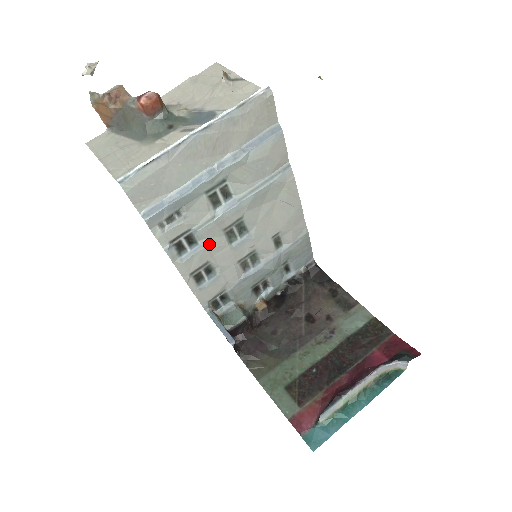
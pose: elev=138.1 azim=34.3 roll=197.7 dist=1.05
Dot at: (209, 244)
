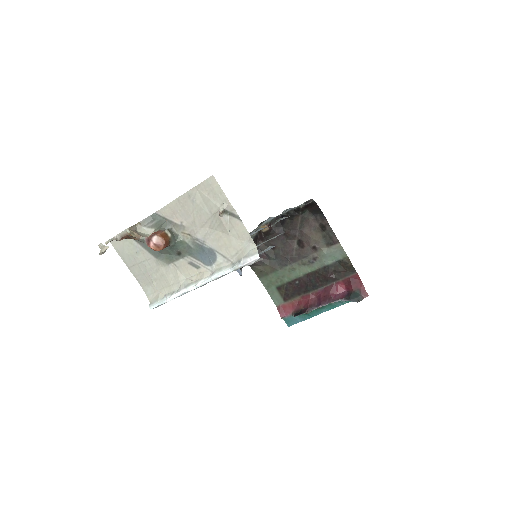
Dot at: occluded
